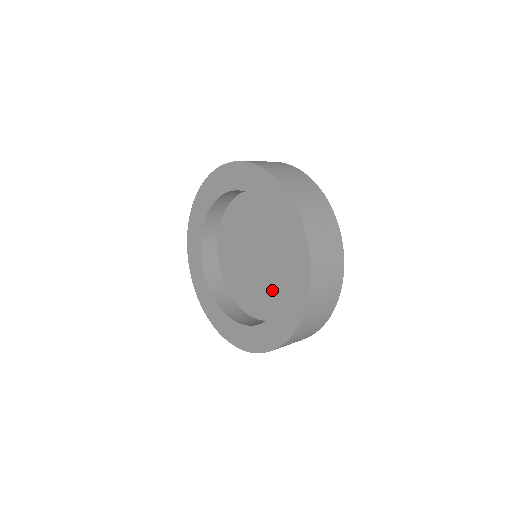
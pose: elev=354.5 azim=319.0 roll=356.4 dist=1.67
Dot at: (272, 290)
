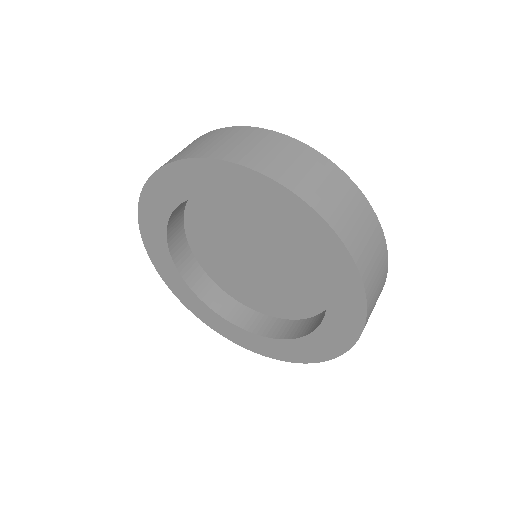
Dot at: (302, 264)
